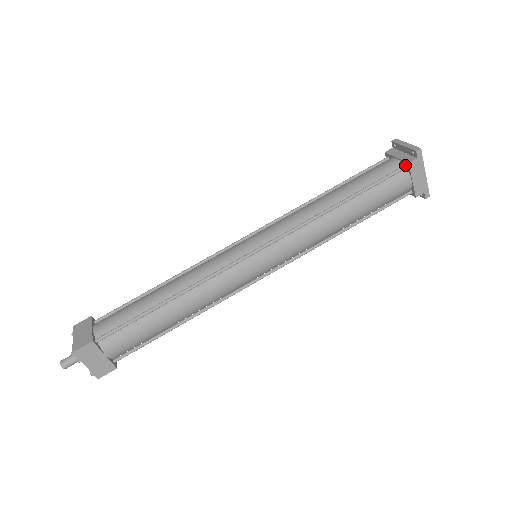
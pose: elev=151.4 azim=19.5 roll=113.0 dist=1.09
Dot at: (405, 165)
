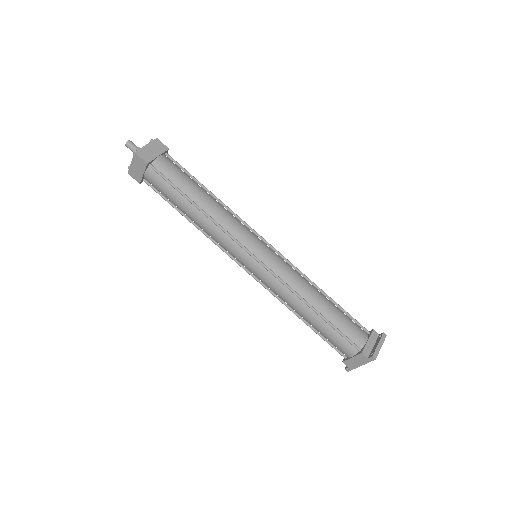
Dot at: (361, 350)
